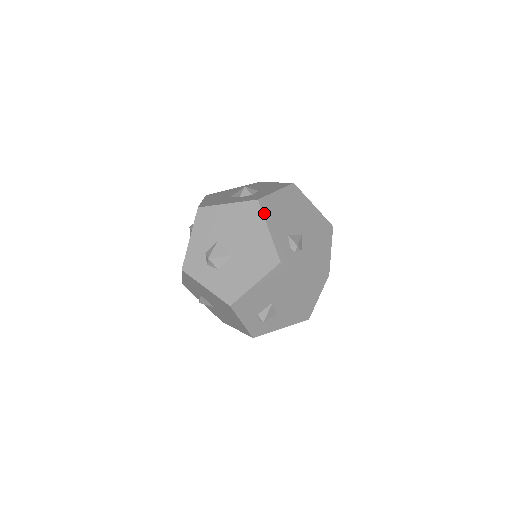
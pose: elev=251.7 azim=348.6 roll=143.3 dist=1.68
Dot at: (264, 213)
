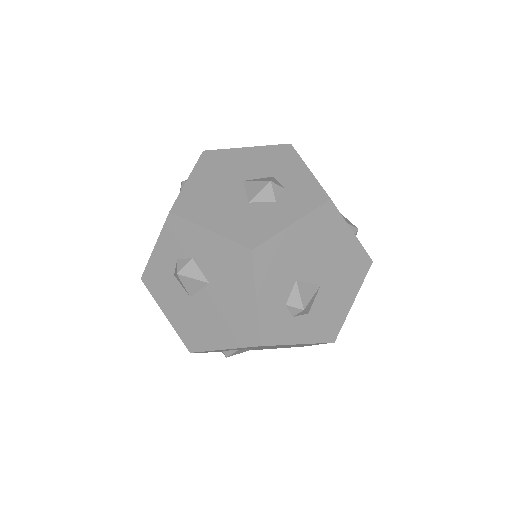
Dot at: (340, 213)
